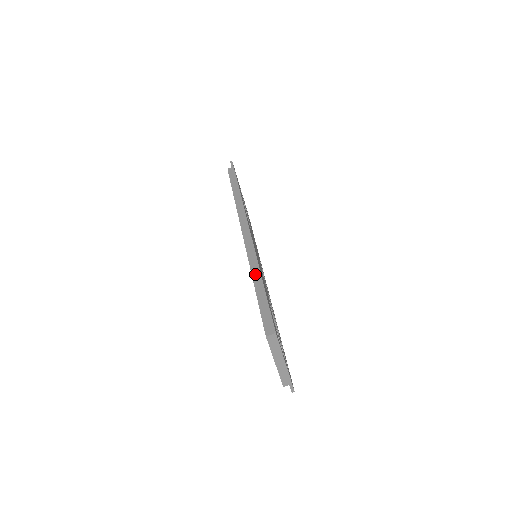
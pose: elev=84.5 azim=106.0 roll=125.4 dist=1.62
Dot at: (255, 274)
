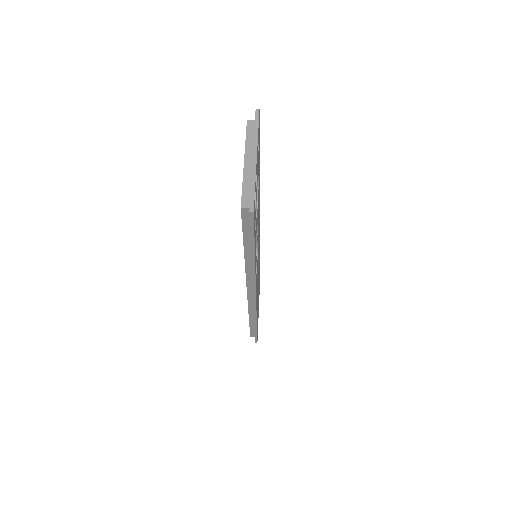
Dot at: occluded
